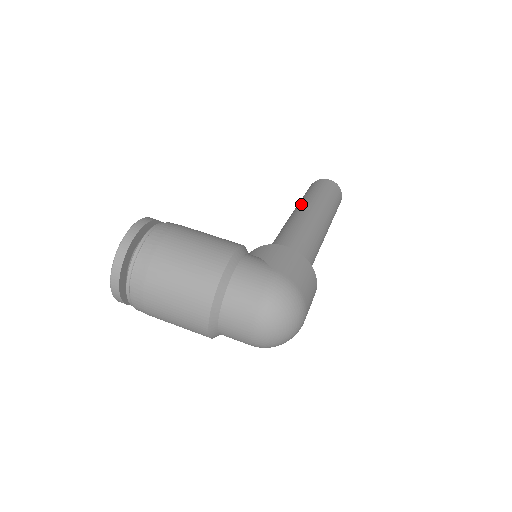
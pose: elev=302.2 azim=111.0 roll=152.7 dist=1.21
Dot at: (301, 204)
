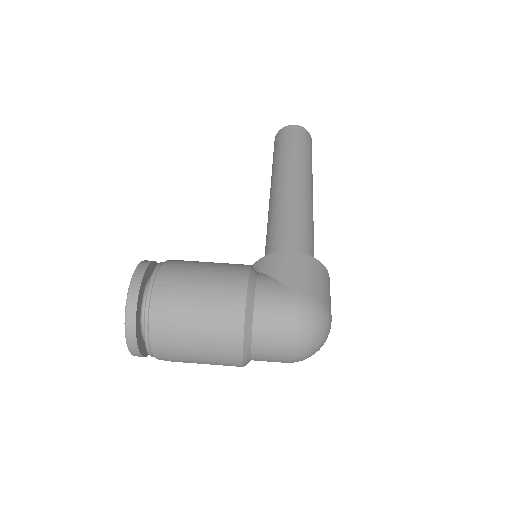
Dot at: (278, 172)
